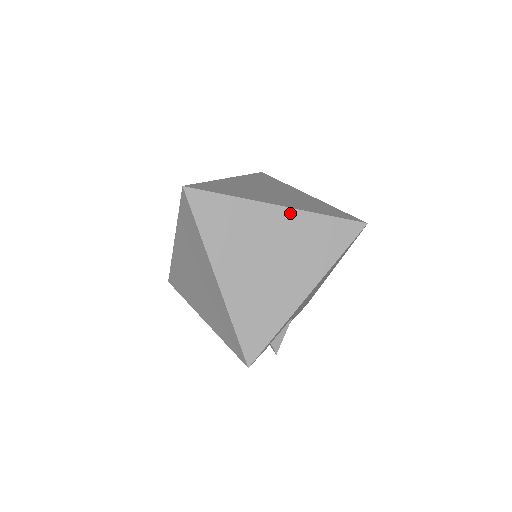
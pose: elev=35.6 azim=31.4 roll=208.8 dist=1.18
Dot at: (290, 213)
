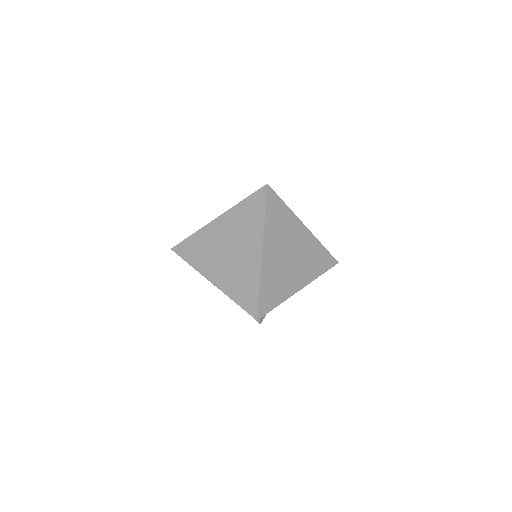
Dot at: (309, 234)
